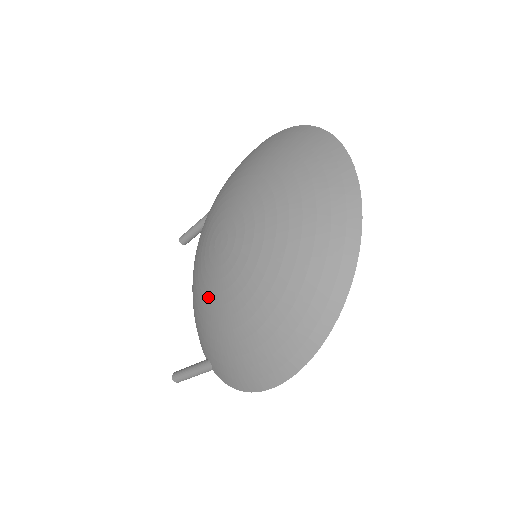
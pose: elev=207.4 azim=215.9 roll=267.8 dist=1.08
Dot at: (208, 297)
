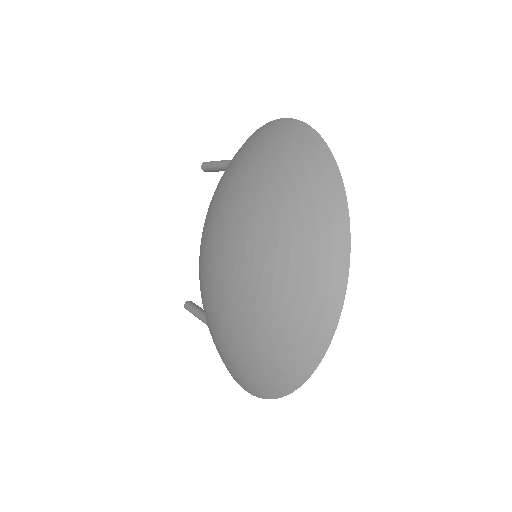
Dot at: (204, 291)
